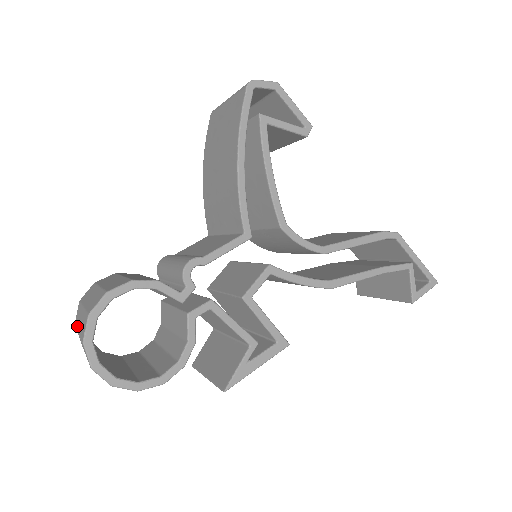
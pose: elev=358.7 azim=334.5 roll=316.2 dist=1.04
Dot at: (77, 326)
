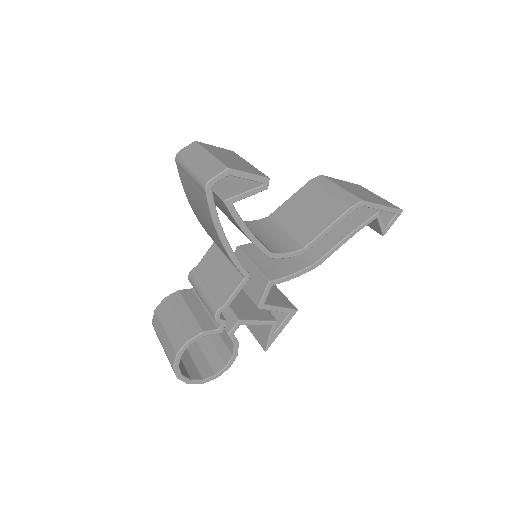
Dot at: occluded
